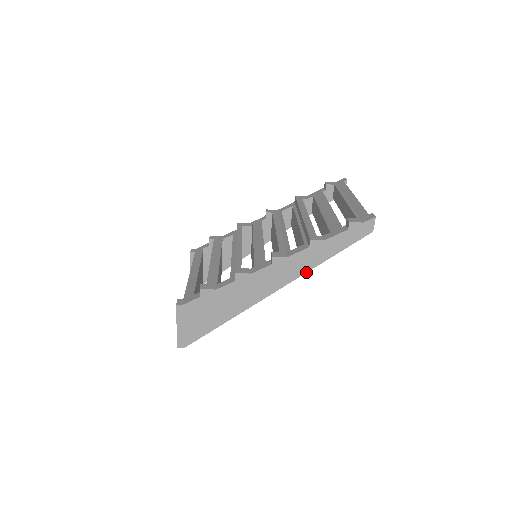
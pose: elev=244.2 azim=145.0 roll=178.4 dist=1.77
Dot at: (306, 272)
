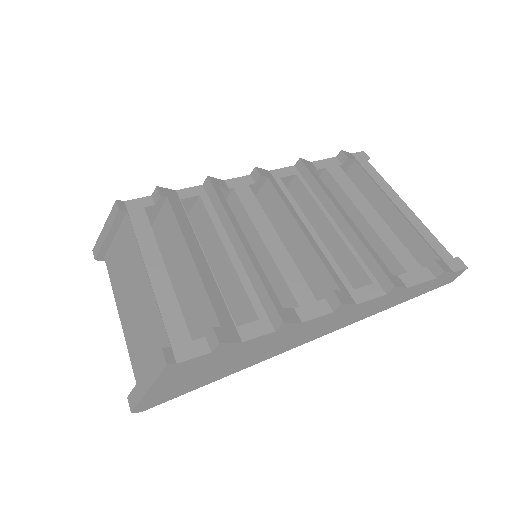
Dot at: occluded
